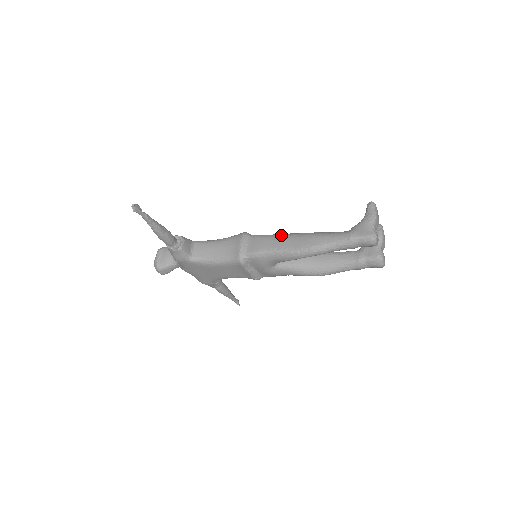
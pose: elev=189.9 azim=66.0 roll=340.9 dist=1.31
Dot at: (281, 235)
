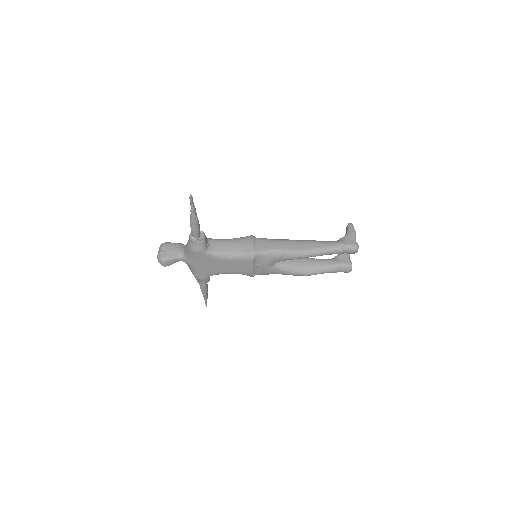
Dot at: (285, 240)
